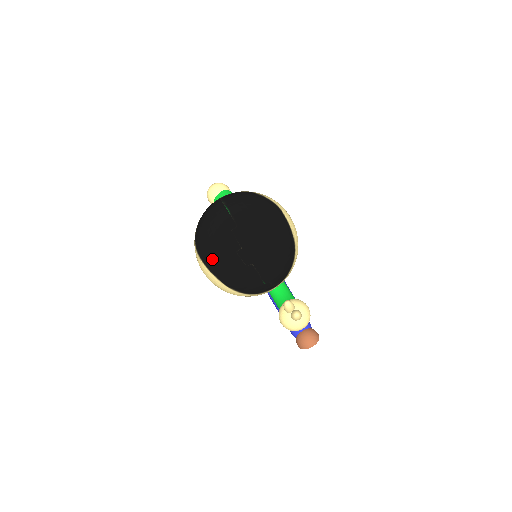
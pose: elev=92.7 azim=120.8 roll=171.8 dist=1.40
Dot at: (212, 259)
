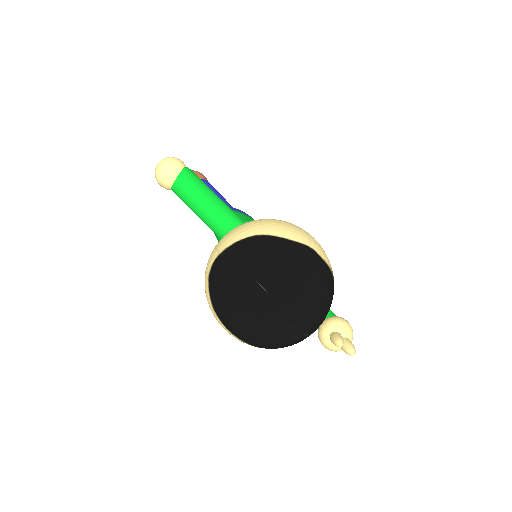
Dot at: (255, 341)
